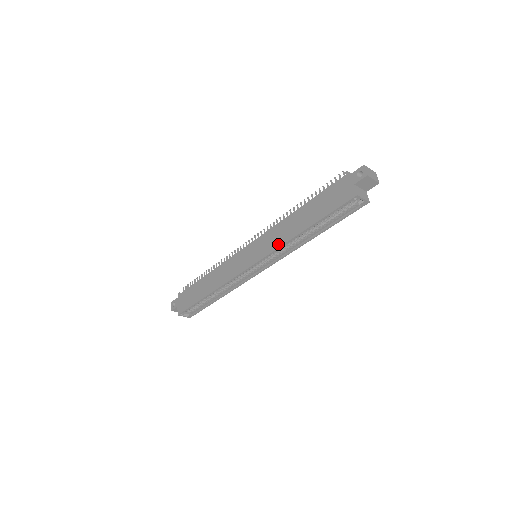
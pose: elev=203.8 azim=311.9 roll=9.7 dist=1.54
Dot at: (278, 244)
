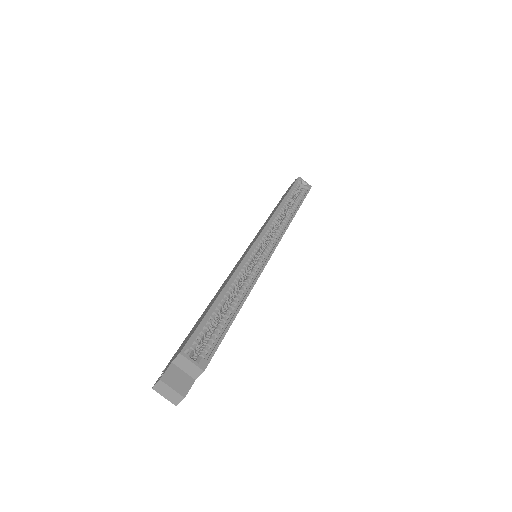
Dot at: (269, 219)
